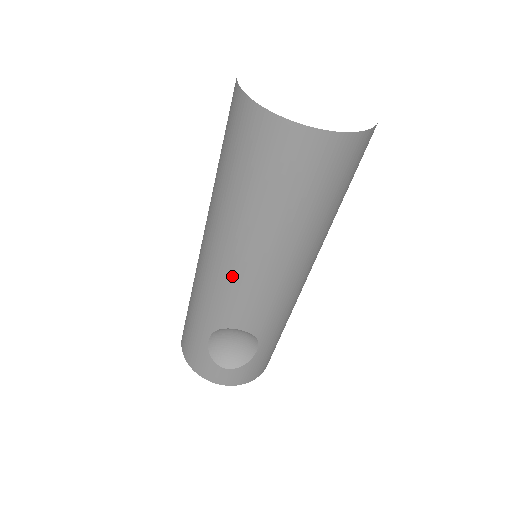
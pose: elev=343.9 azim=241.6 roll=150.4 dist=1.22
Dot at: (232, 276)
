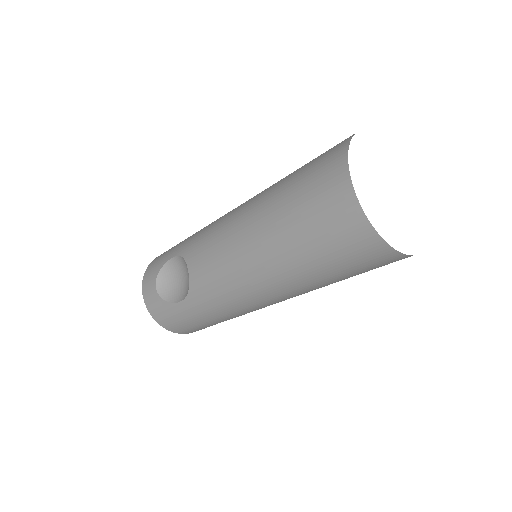
Dot at: occluded
